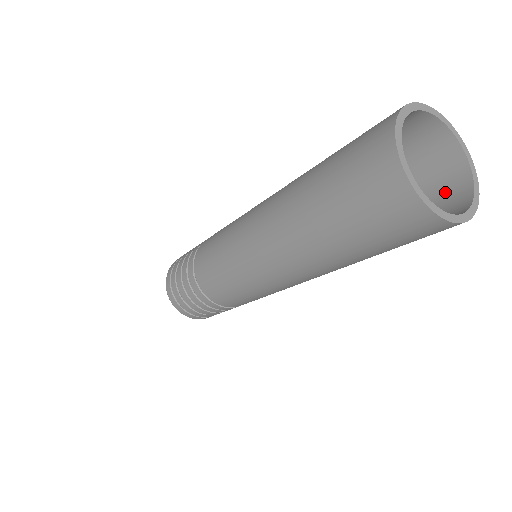
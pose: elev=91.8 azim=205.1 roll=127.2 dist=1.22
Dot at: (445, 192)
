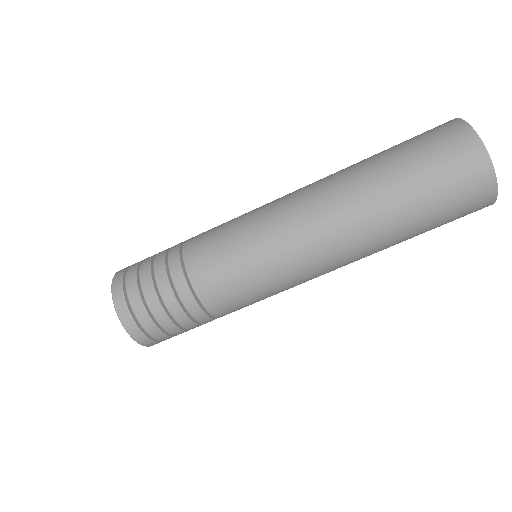
Dot at: occluded
